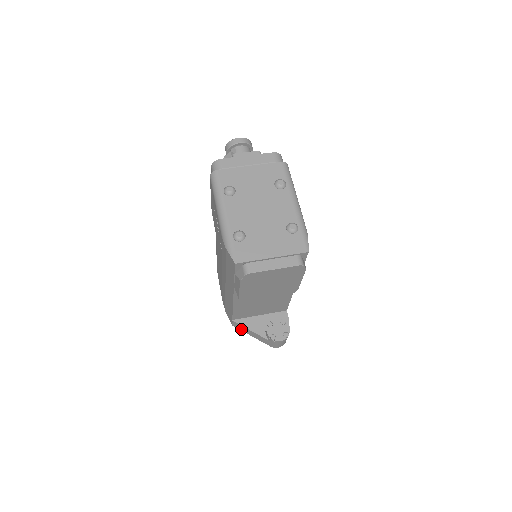
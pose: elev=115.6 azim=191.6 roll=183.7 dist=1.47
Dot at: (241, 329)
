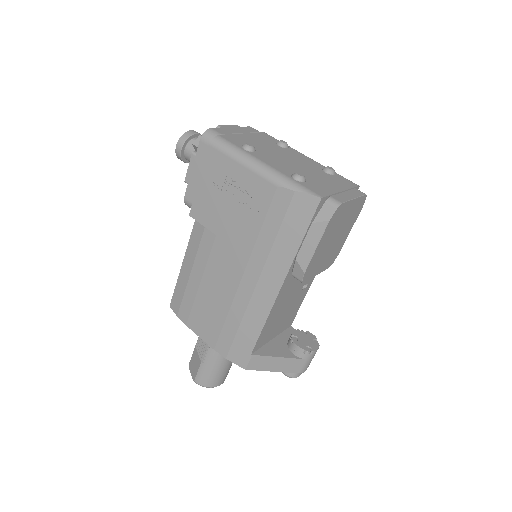
Dot at: (259, 367)
